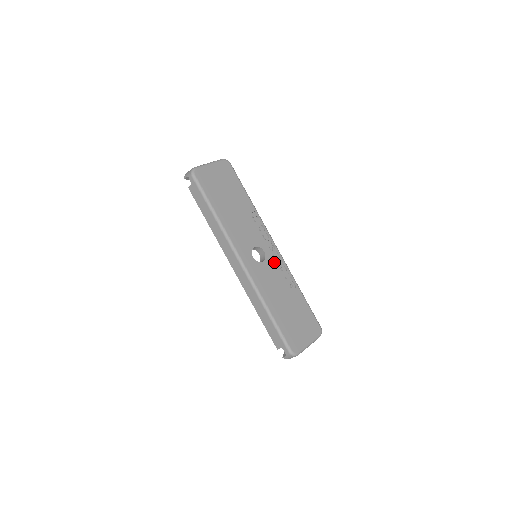
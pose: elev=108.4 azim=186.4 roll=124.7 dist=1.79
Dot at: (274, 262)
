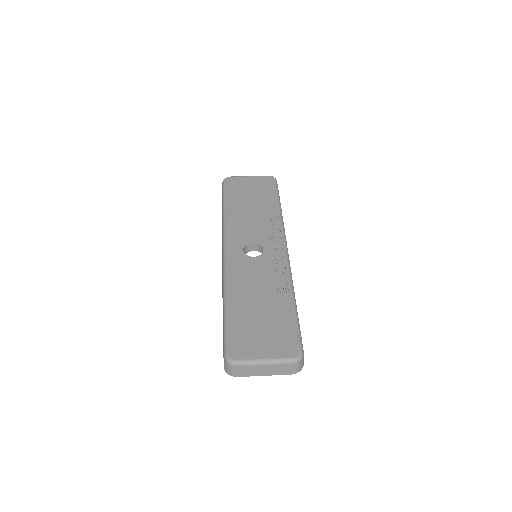
Dot at: (271, 262)
